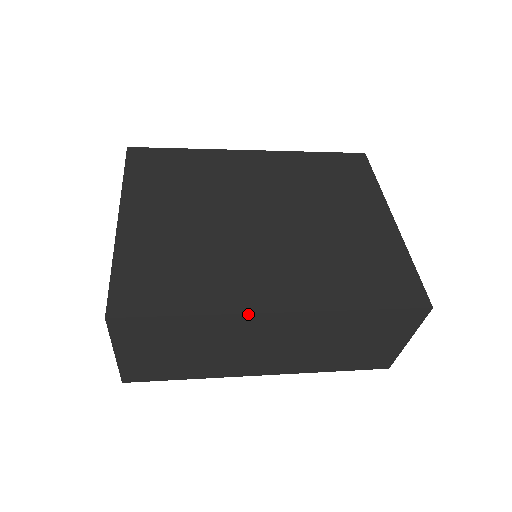
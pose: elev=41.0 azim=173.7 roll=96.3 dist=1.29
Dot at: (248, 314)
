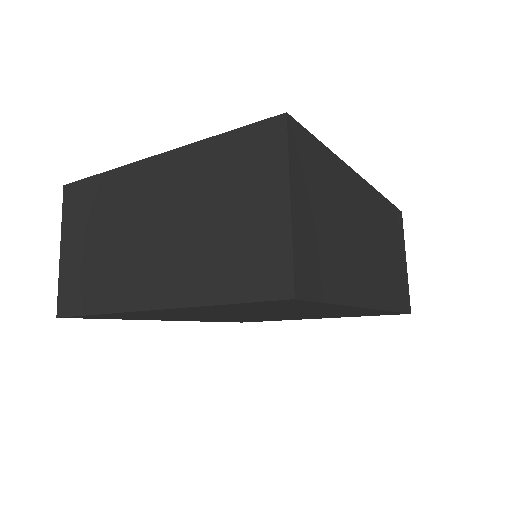
Dot at: (351, 169)
